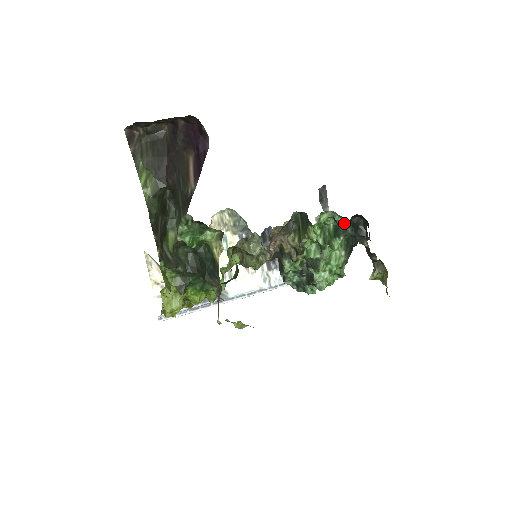
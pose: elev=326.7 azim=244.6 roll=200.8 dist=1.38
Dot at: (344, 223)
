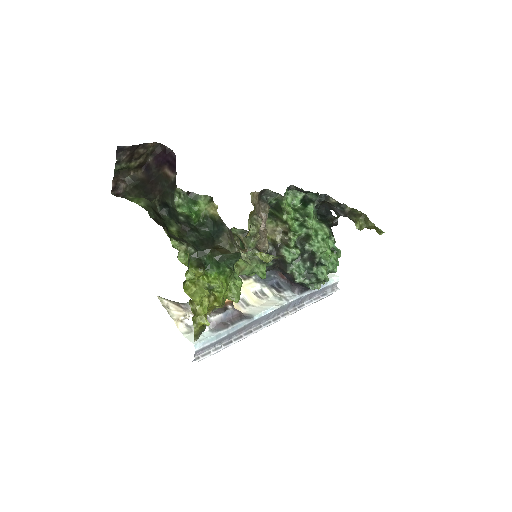
Dot at: (307, 198)
